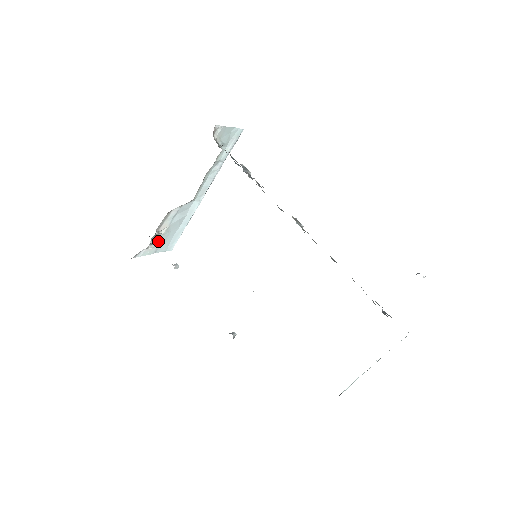
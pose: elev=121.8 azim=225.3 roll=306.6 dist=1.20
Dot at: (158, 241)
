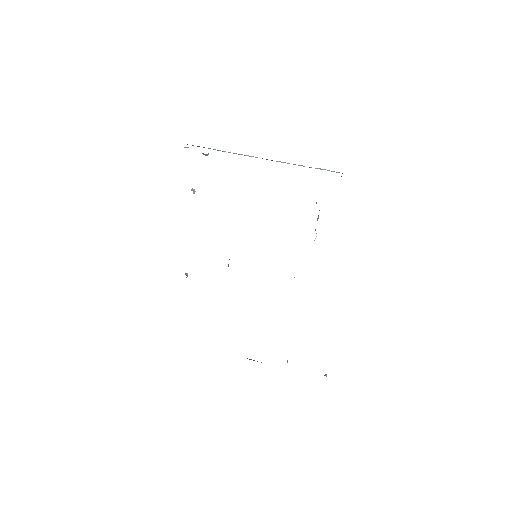
Dot at: occluded
